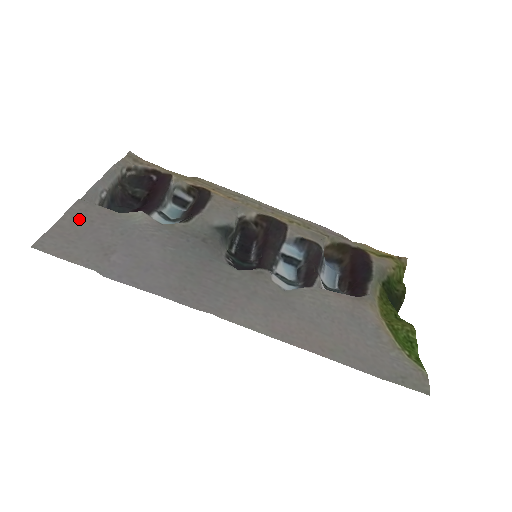
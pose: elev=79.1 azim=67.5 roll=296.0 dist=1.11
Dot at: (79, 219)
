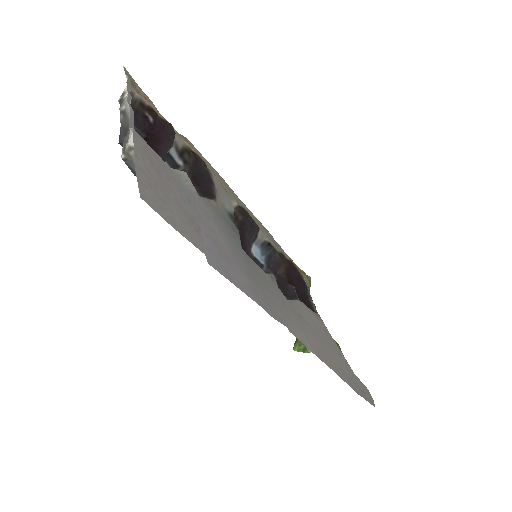
Dot at: (148, 163)
